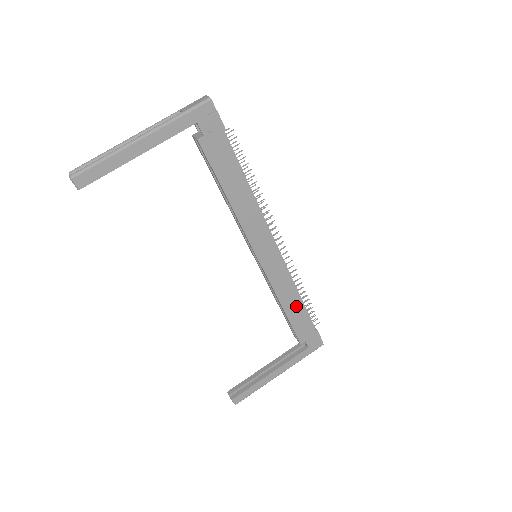
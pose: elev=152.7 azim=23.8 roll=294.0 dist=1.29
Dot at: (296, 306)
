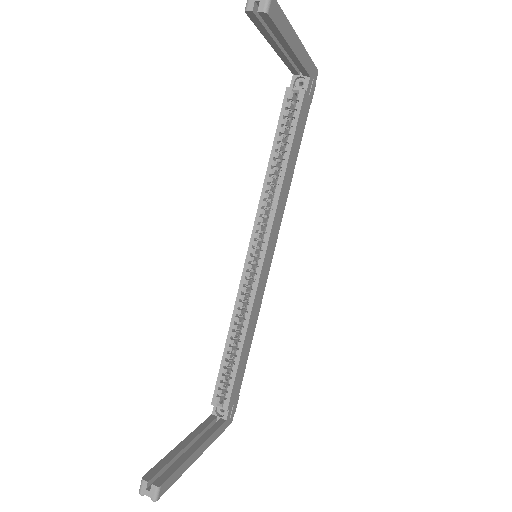
Dot at: (248, 346)
